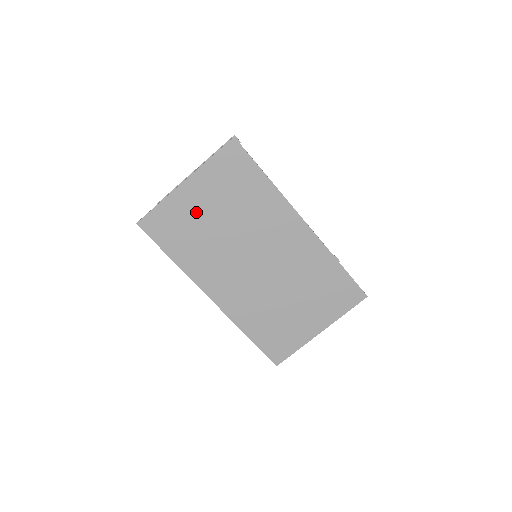
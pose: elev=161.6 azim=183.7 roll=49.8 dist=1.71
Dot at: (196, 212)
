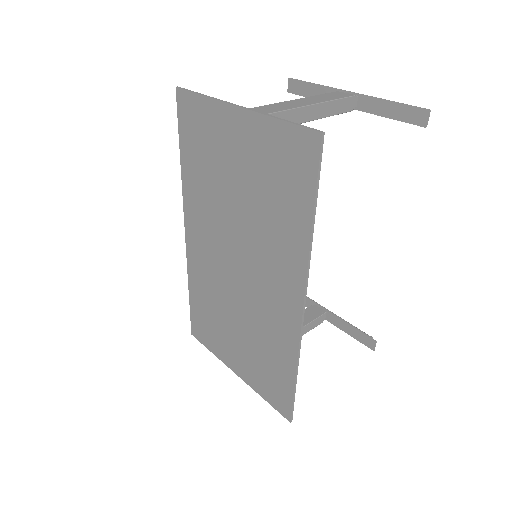
Dot at: (225, 151)
